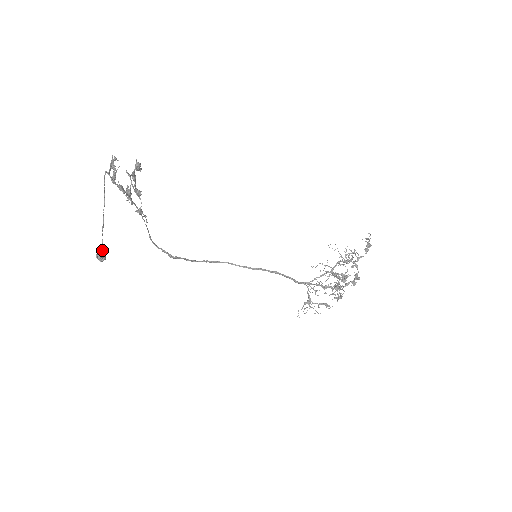
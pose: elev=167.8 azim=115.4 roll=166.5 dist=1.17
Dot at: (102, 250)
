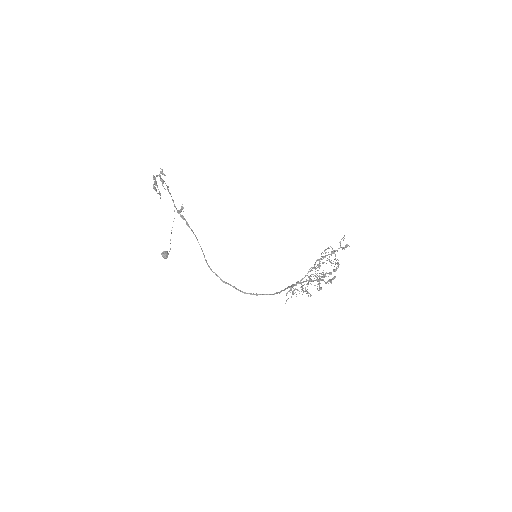
Dot at: (166, 251)
